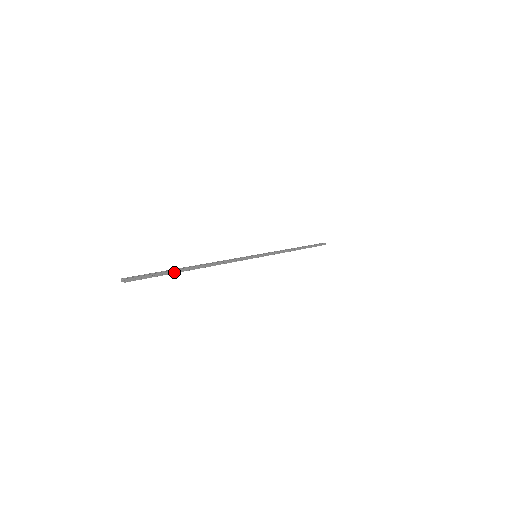
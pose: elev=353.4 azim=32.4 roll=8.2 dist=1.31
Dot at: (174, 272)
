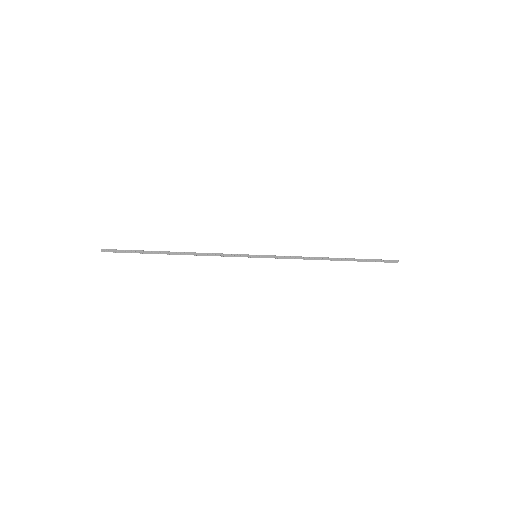
Dot at: (148, 252)
